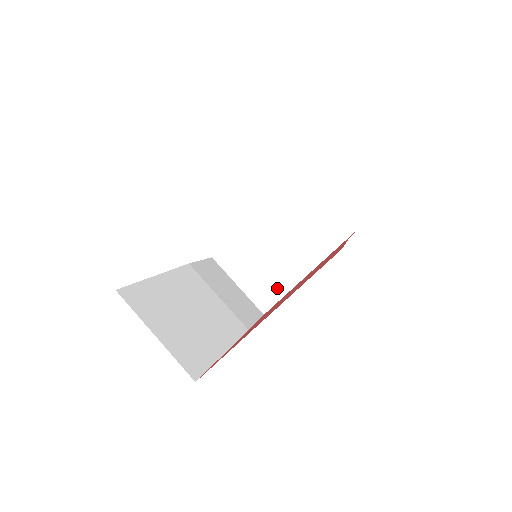
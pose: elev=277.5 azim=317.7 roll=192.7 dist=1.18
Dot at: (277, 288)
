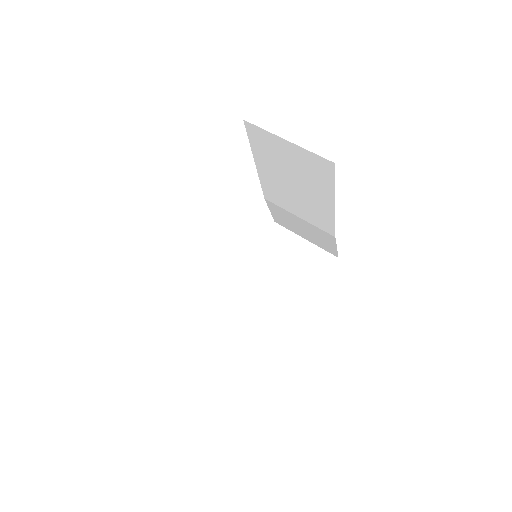
Dot at: (277, 330)
